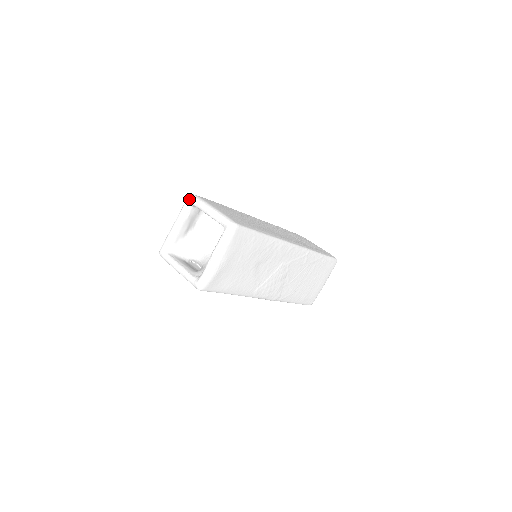
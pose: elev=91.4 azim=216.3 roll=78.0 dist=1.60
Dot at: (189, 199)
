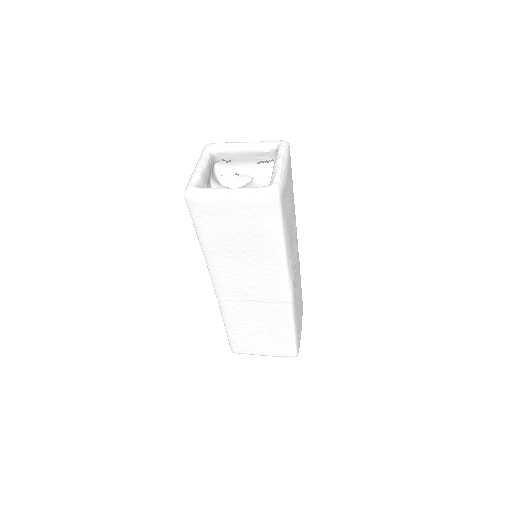
Dot at: (210, 144)
